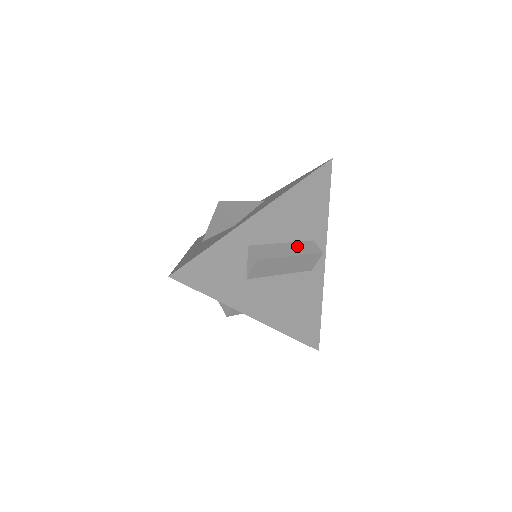
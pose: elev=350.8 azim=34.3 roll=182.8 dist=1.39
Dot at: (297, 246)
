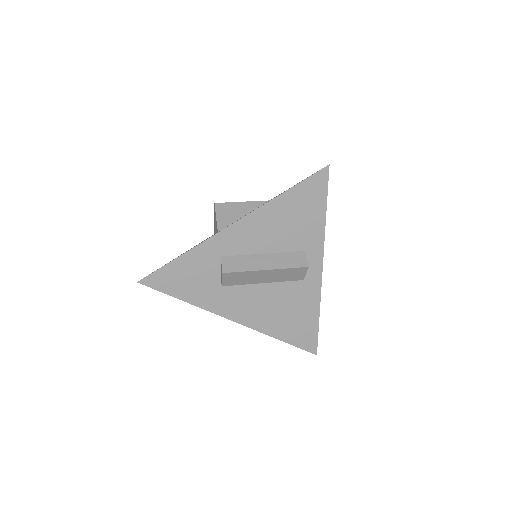
Dot at: (279, 258)
